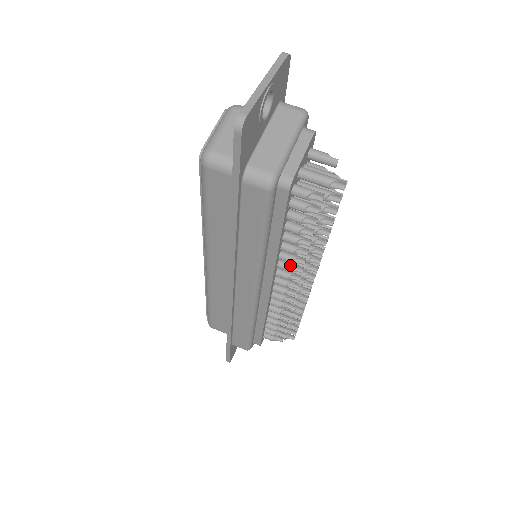
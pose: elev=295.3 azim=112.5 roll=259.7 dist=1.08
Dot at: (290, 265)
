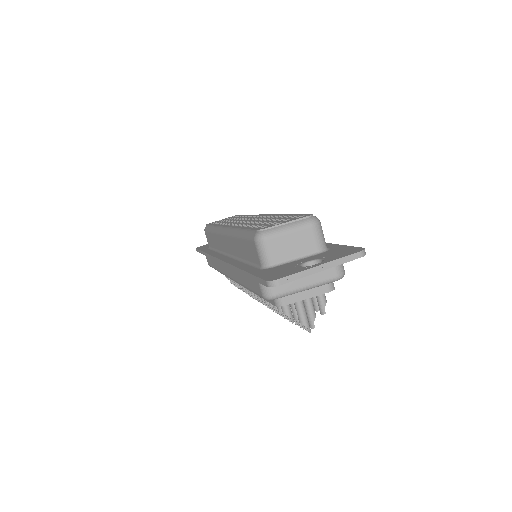
Dot at: occluded
